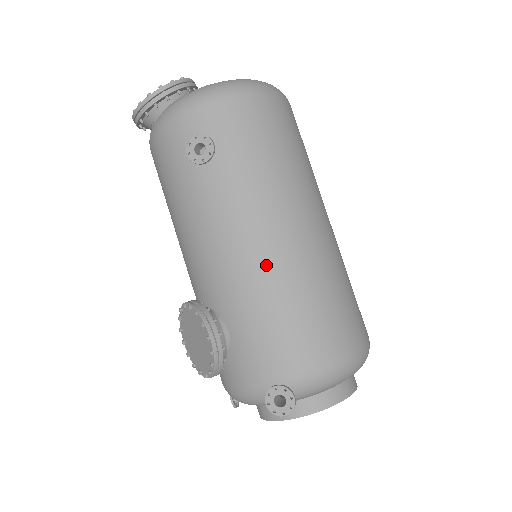
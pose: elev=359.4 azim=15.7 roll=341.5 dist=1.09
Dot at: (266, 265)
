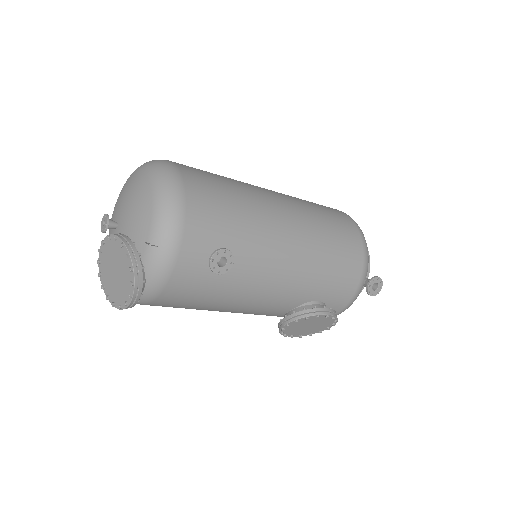
Dot at: (306, 254)
